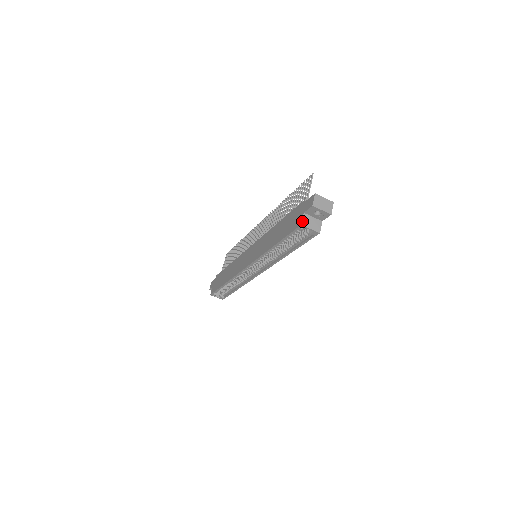
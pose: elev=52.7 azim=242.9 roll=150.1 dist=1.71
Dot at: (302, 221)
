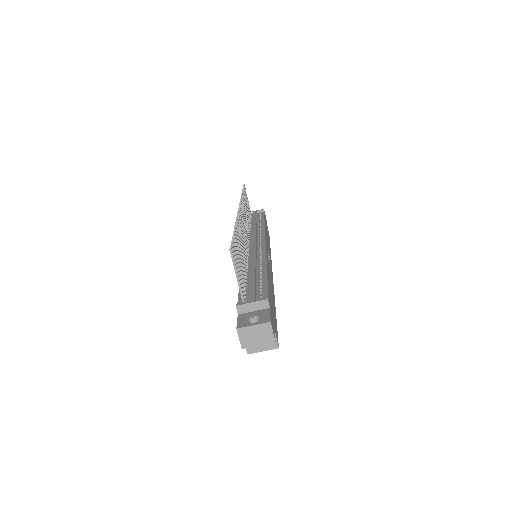
Dot at: (246, 349)
